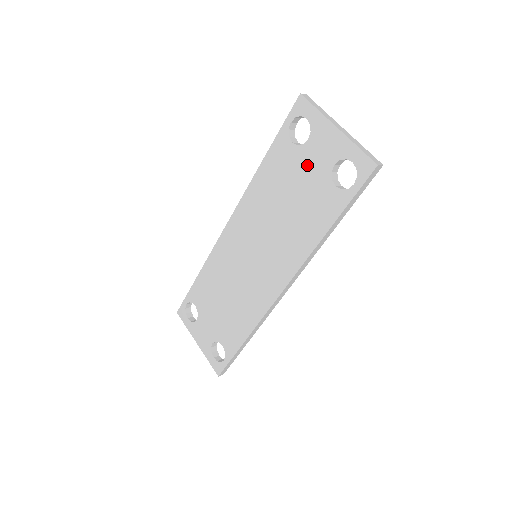
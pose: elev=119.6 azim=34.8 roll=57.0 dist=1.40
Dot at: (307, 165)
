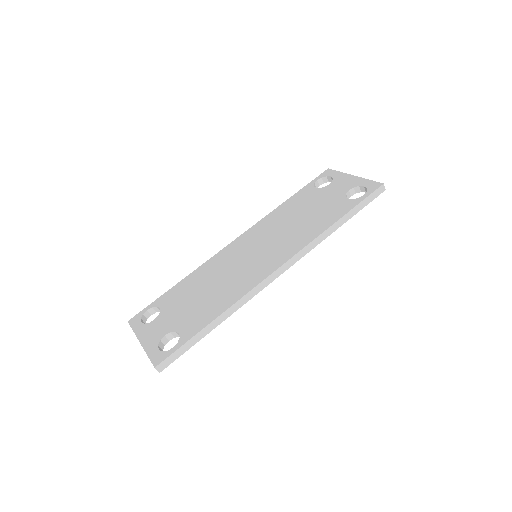
Dot at: (326, 194)
